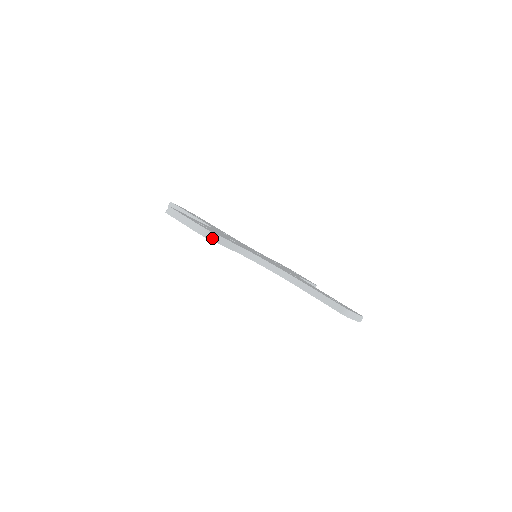
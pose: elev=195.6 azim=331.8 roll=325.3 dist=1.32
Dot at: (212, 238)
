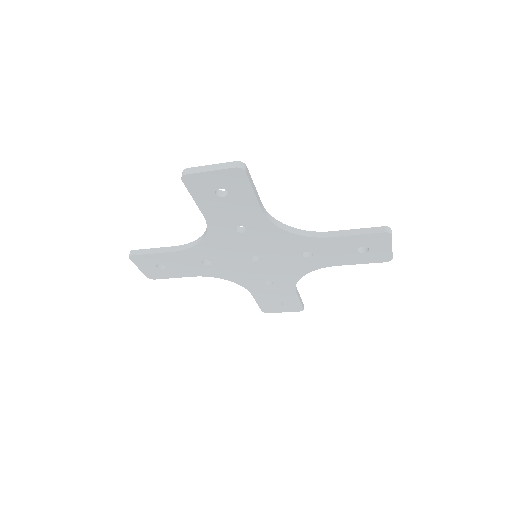
Dot at: (248, 177)
